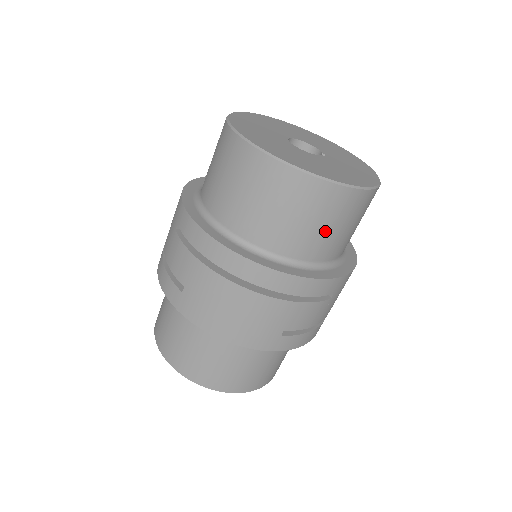
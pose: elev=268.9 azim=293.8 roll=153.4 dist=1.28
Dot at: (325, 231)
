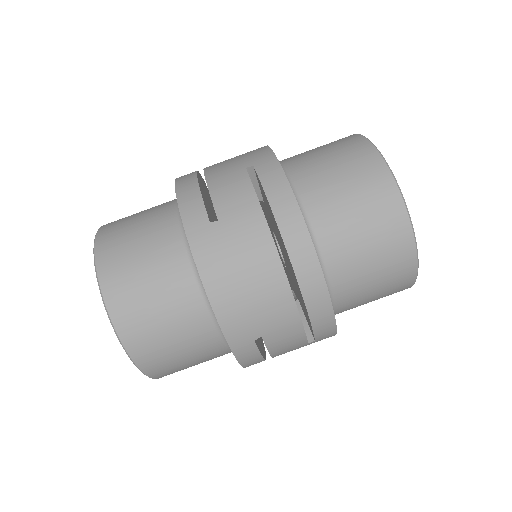
Dot at: (369, 284)
